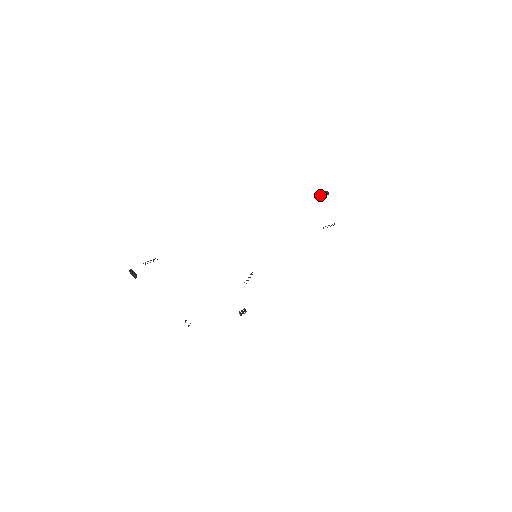
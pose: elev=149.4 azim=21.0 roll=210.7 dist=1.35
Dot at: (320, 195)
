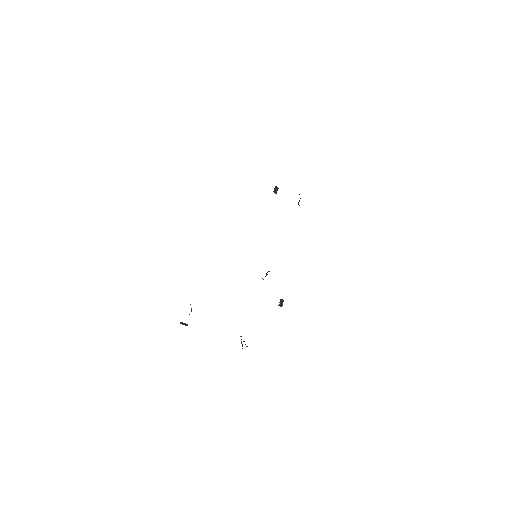
Dot at: (275, 193)
